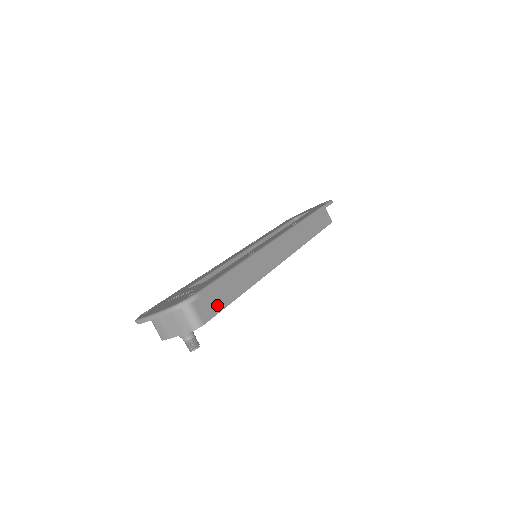
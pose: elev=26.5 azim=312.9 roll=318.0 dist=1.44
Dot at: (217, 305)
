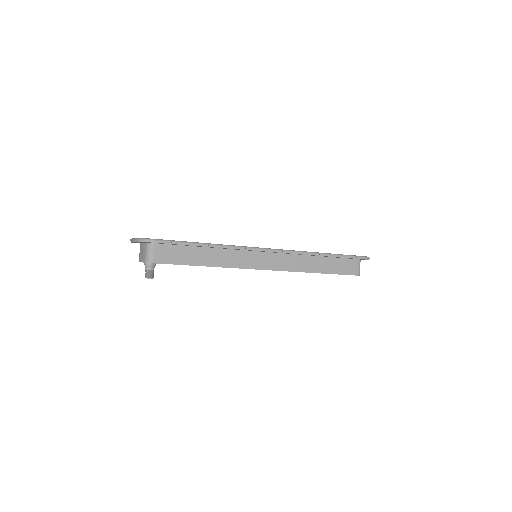
Dot at: (174, 259)
